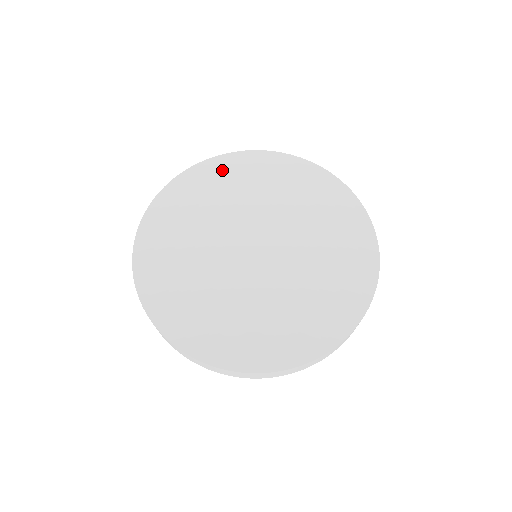
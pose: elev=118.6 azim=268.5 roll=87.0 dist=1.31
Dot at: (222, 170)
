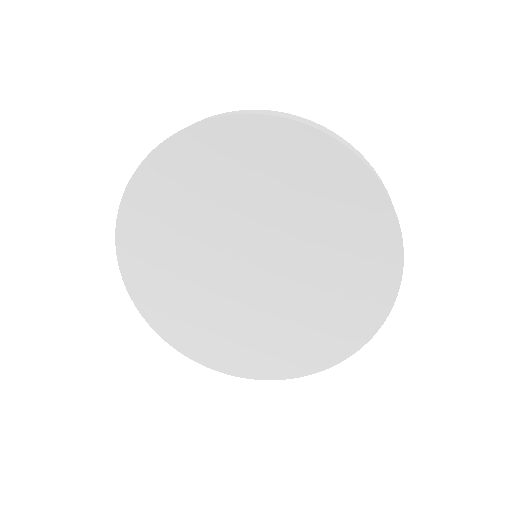
Dot at: (212, 145)
